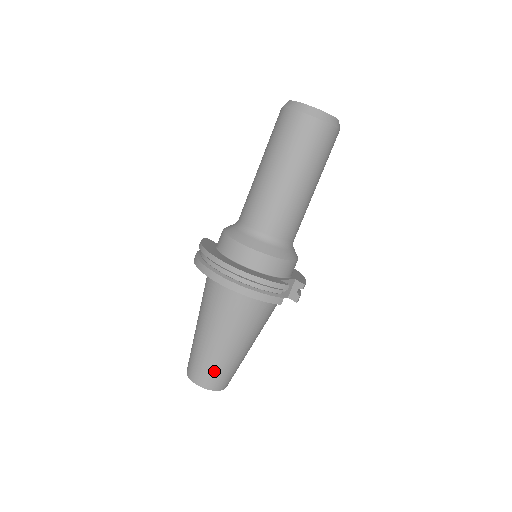
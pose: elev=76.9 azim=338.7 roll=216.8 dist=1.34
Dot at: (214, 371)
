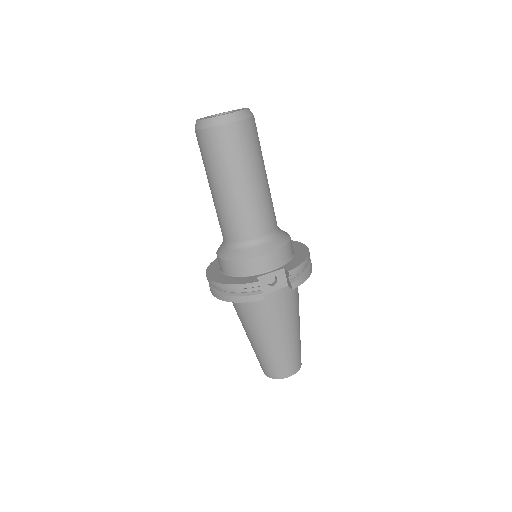
Dot at: (267, 363)
